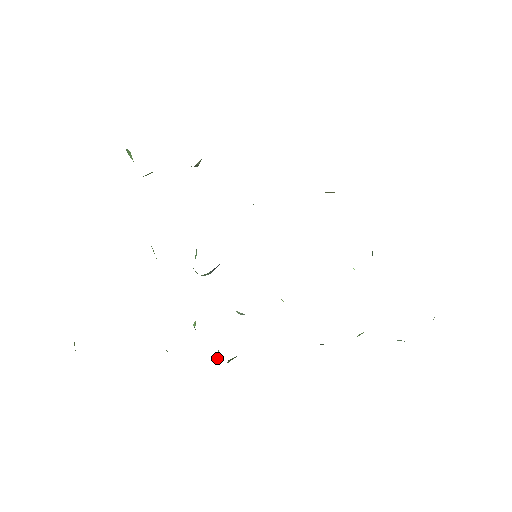
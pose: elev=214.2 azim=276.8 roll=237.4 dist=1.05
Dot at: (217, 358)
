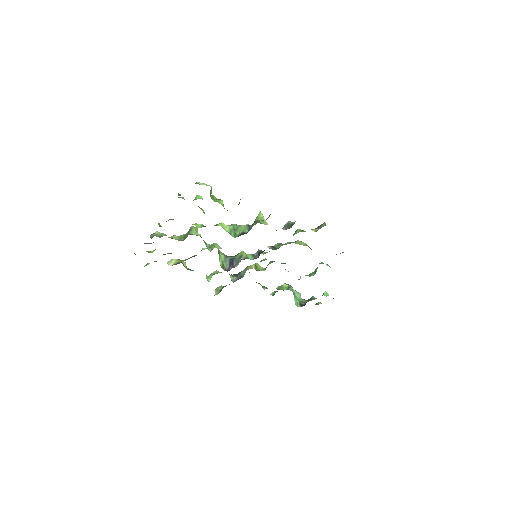
Dot at: occluded
